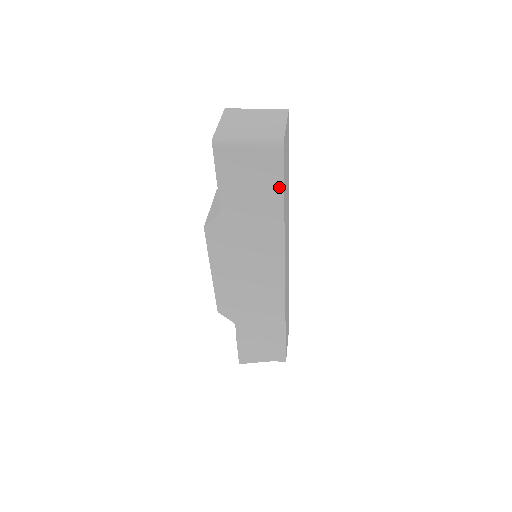
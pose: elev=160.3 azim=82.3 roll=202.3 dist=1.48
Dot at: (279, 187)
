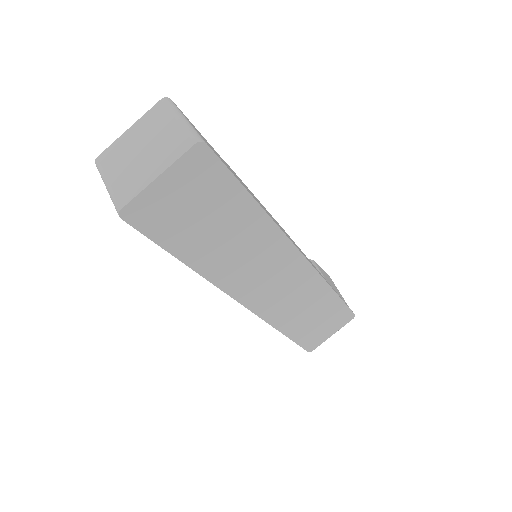
Dot at: (161, 244)
